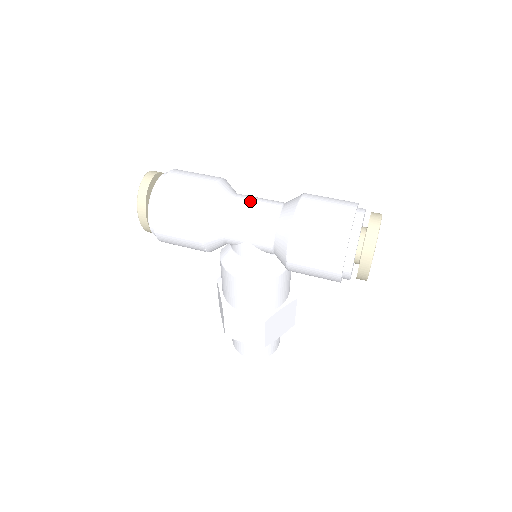
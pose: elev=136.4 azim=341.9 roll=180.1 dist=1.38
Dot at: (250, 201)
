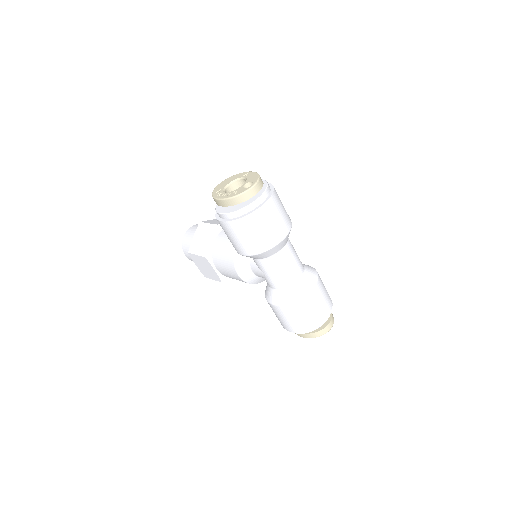
Dot at: (290, 260)
